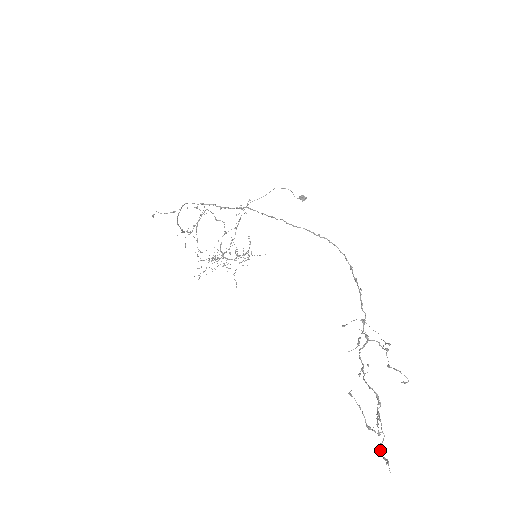
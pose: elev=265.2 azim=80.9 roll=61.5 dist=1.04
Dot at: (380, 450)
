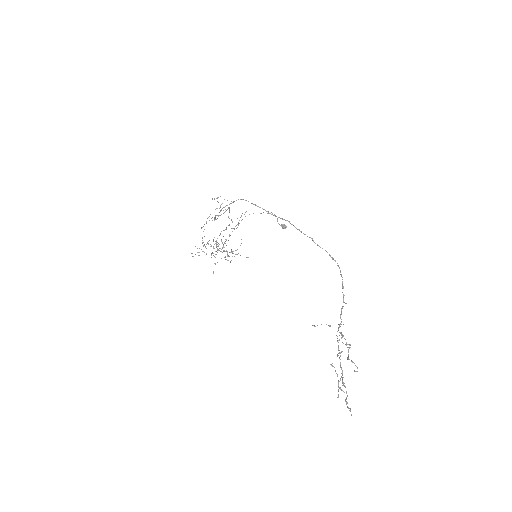
Dot at: (346, 402)
